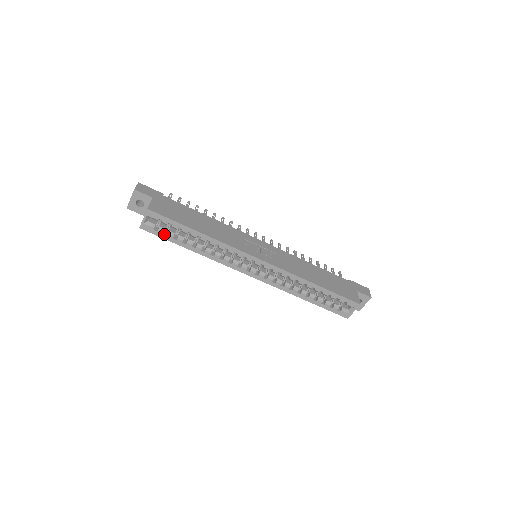
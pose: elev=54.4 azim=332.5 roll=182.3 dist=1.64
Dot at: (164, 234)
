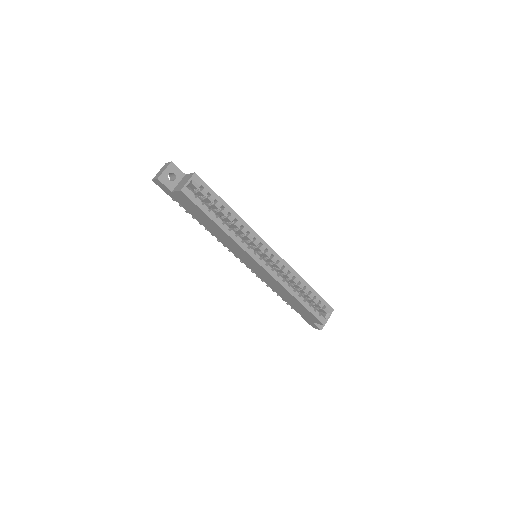
Dot at: (201, 203)
